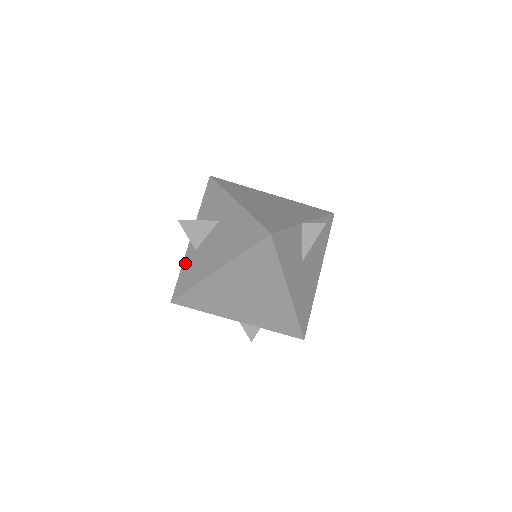
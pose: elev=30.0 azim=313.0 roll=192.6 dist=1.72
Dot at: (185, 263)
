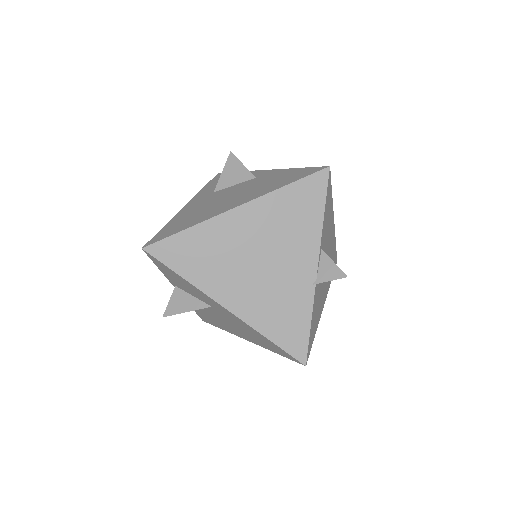
Dot at: occluded
